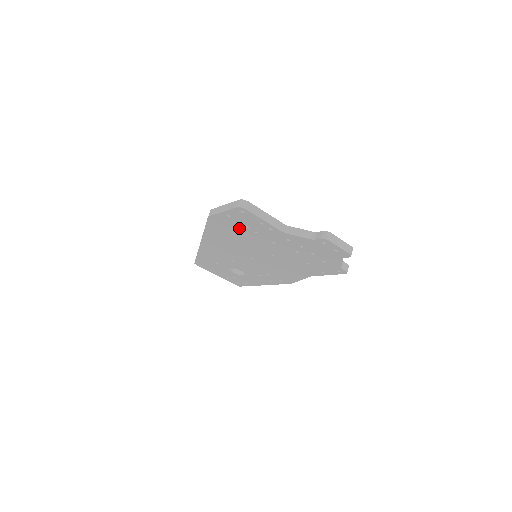
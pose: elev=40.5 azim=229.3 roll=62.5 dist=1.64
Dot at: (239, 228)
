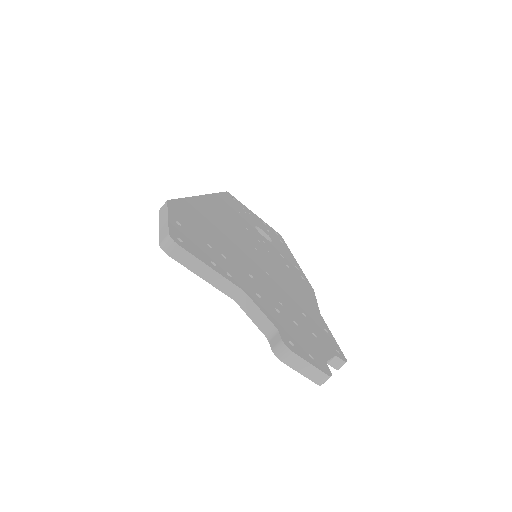
Dot at: occluded
